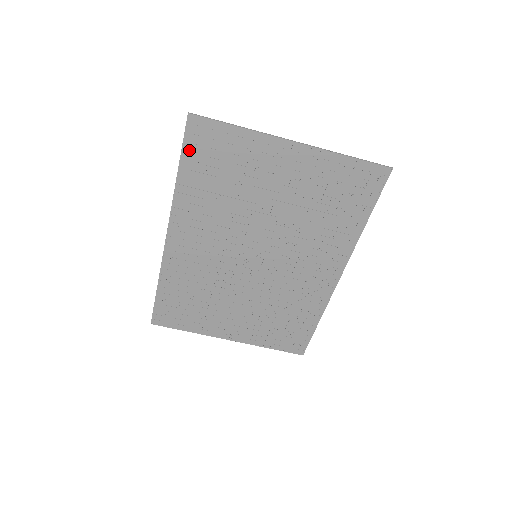
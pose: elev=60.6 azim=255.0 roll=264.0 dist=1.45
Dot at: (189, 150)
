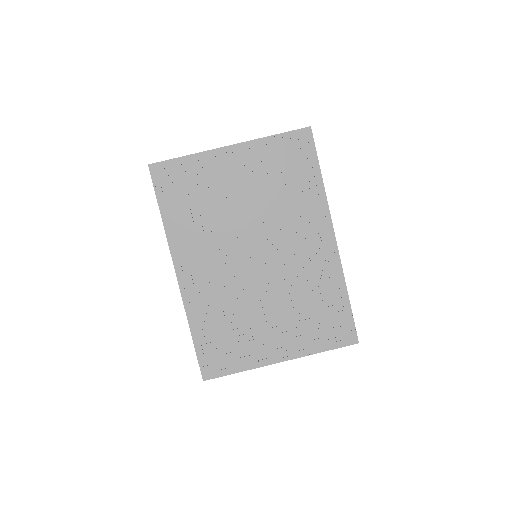
Dot at: (161, 192)
